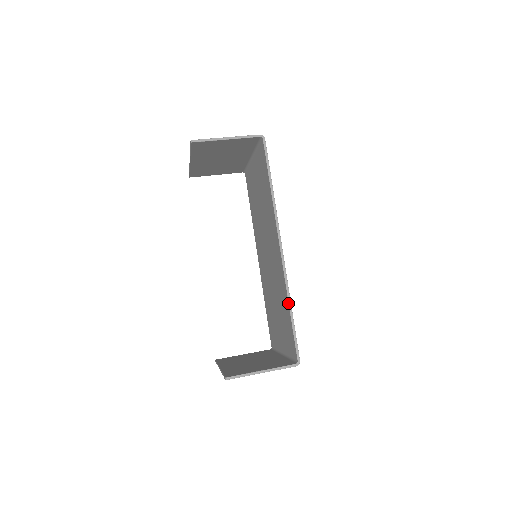
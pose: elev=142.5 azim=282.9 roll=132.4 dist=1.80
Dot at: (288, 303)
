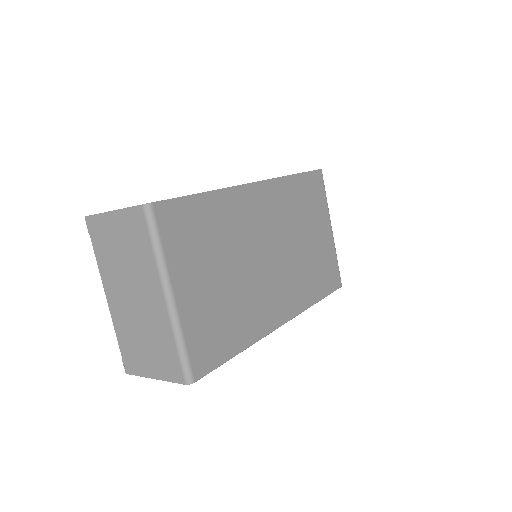
Dot at: (209, 192)
